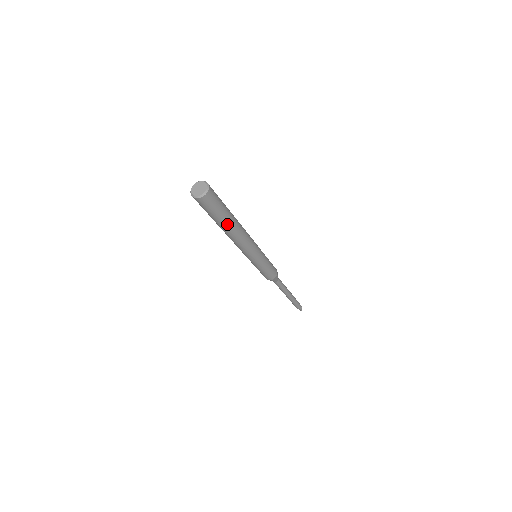
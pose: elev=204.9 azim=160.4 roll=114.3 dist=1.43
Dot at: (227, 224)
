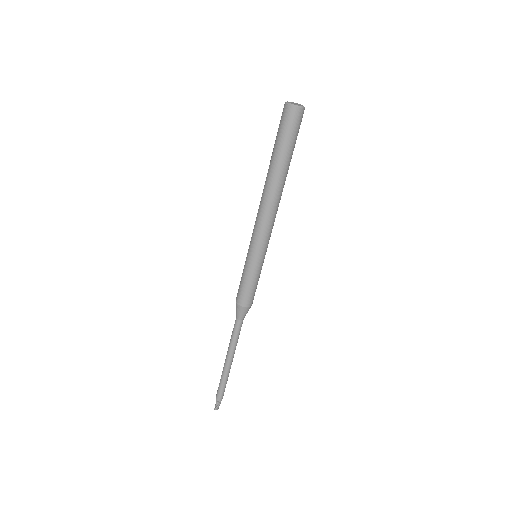
Dot at: (277, 167)
